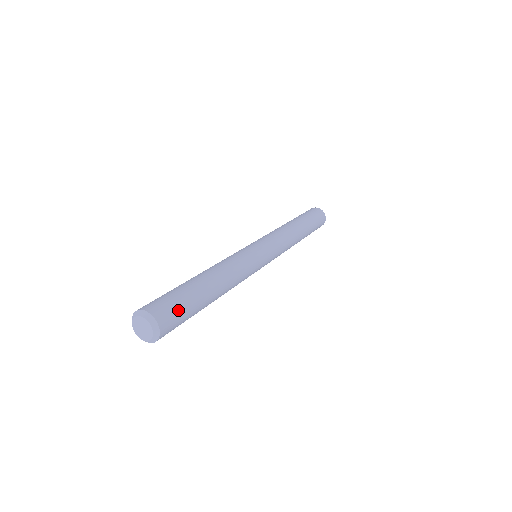
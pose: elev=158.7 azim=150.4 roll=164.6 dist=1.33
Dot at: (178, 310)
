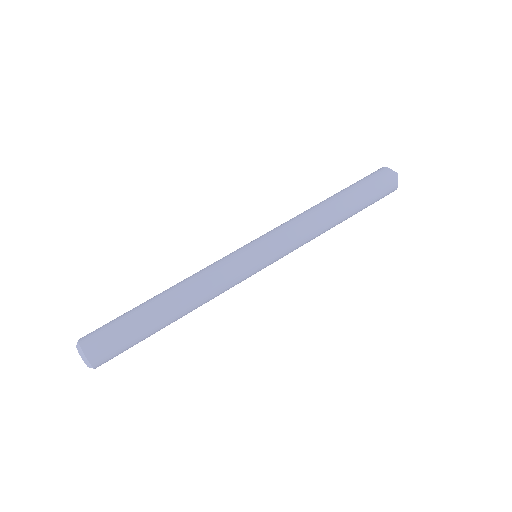
Dot at: (120, 351)
